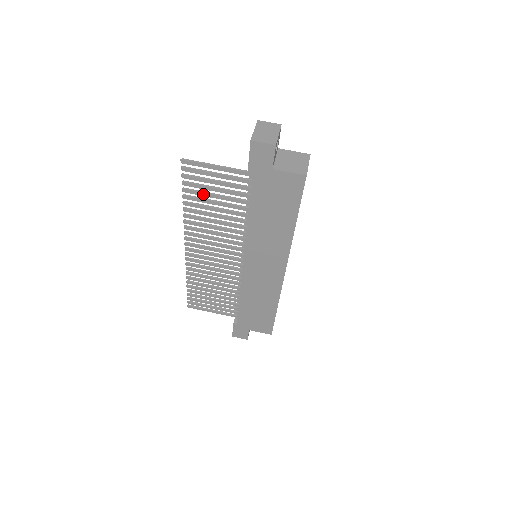
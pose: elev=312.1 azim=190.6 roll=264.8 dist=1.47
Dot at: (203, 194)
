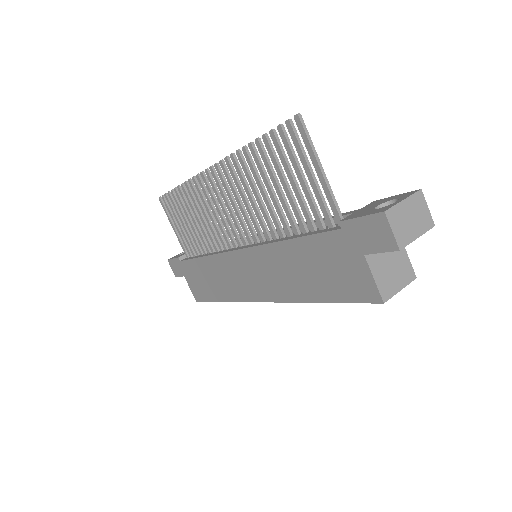
Dot at: (277, 166)
